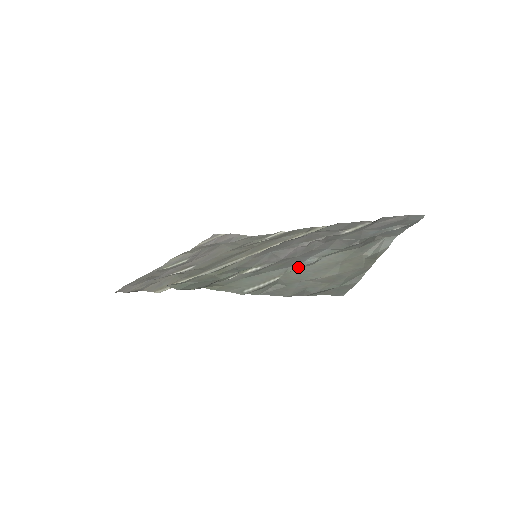
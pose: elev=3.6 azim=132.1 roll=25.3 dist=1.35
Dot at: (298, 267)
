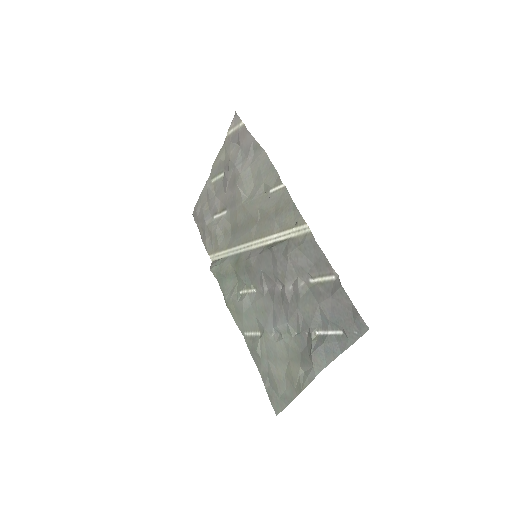
Dot at: (269, 335)
